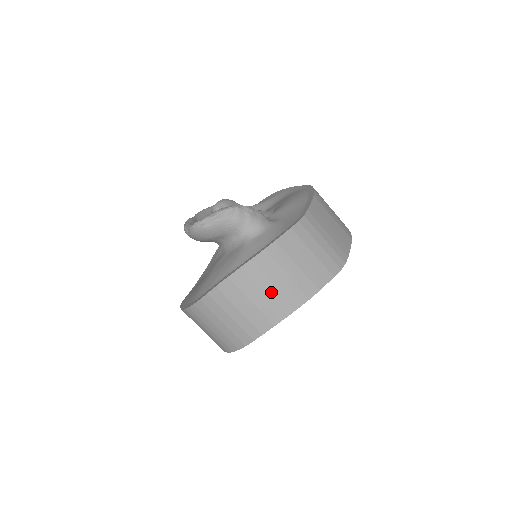
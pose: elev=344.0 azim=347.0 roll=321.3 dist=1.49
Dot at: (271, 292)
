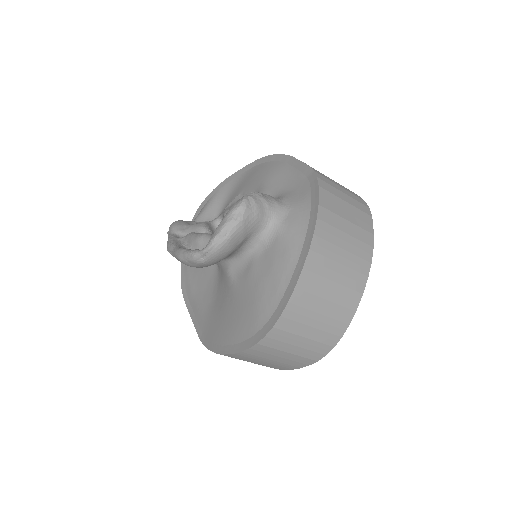
Dot at: (345, 260)
